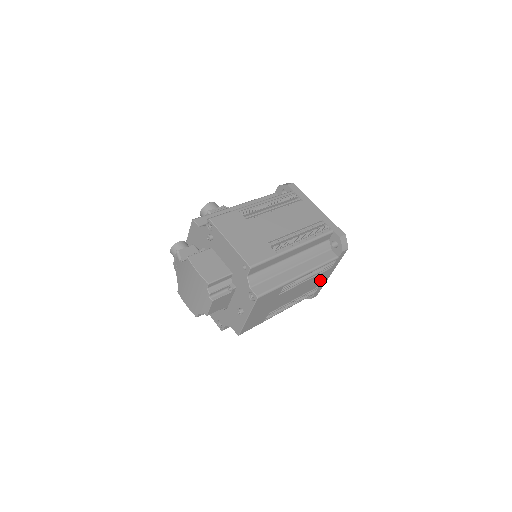
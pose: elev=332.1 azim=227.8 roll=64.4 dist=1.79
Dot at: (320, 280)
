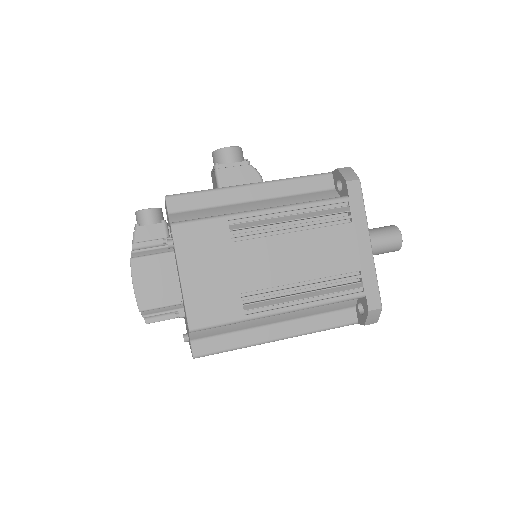
Dot at: occluded
